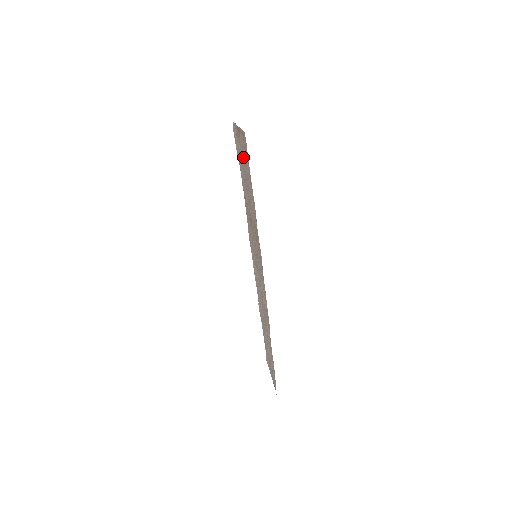
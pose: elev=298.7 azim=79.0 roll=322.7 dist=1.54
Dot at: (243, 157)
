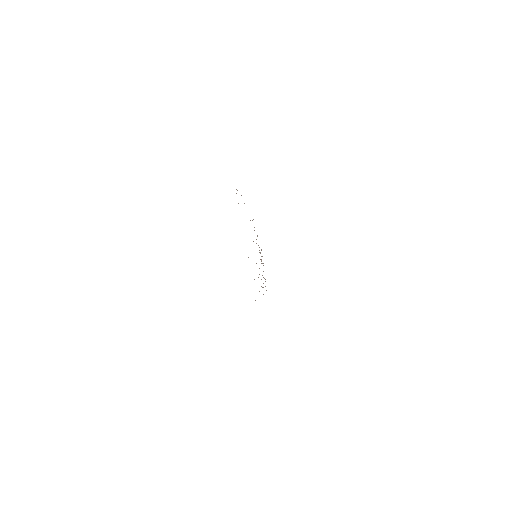
Dot at: occluded
